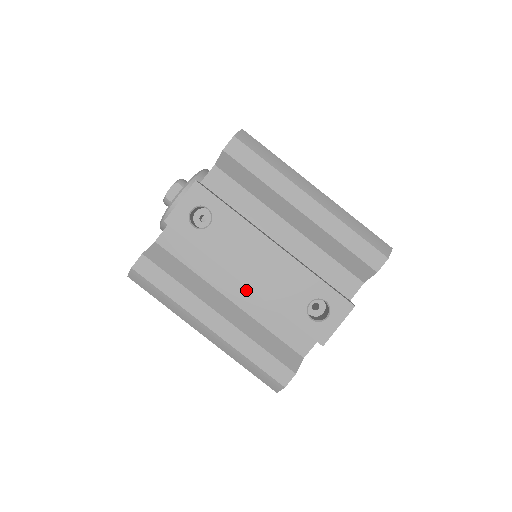
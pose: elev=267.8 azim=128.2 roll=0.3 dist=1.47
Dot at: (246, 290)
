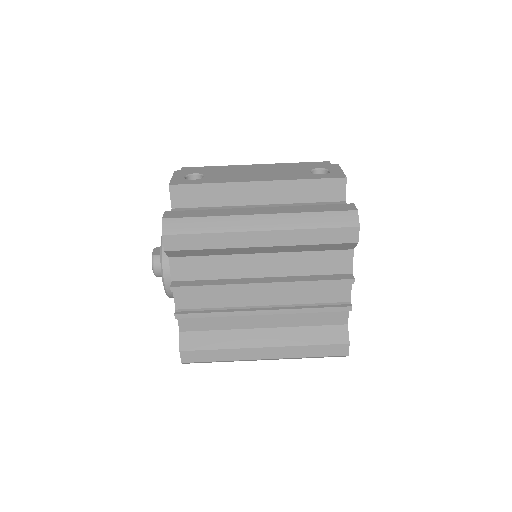
Dot at: occluded
